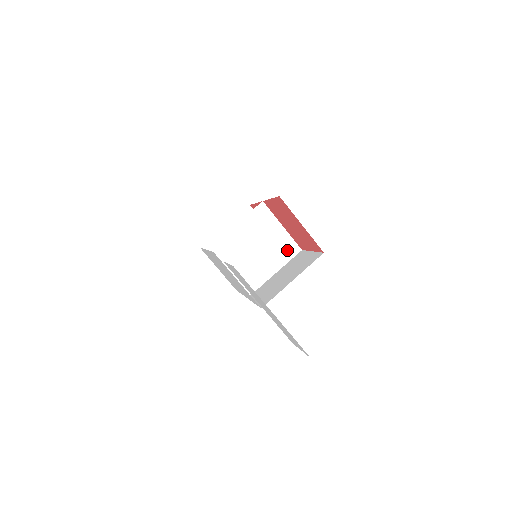
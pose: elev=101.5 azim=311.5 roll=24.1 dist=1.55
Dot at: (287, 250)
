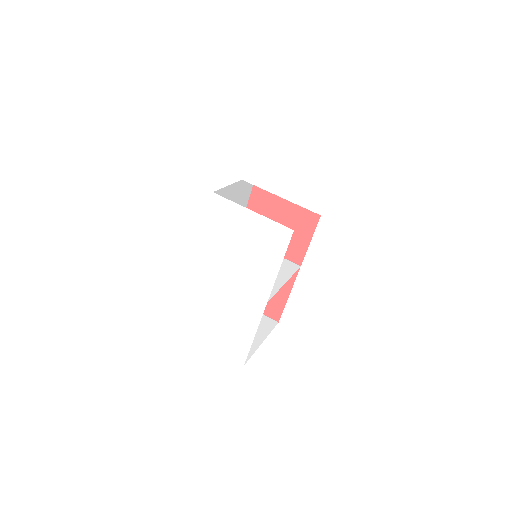
Dot at: (285, 266)
